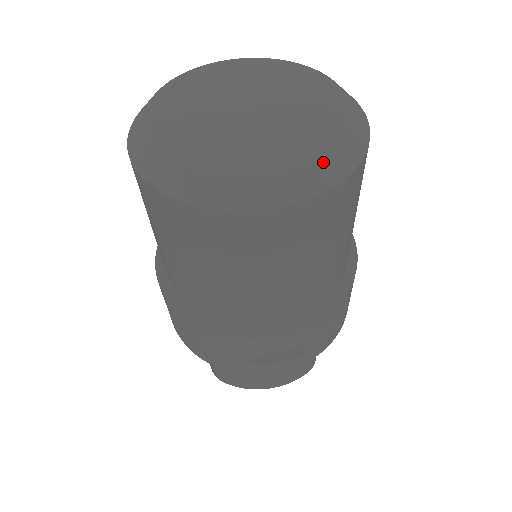
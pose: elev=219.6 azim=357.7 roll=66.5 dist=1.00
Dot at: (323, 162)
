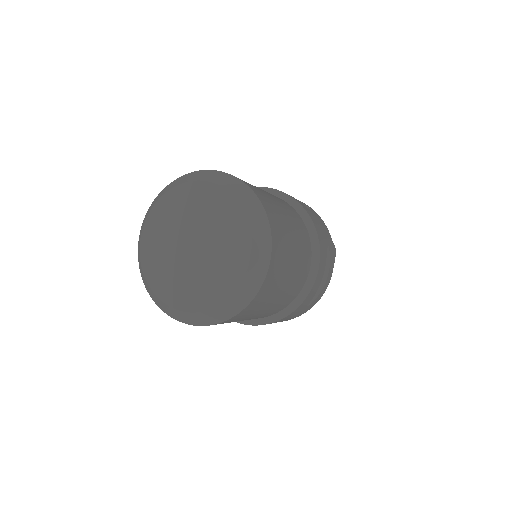
Dot at: (256, 245)
